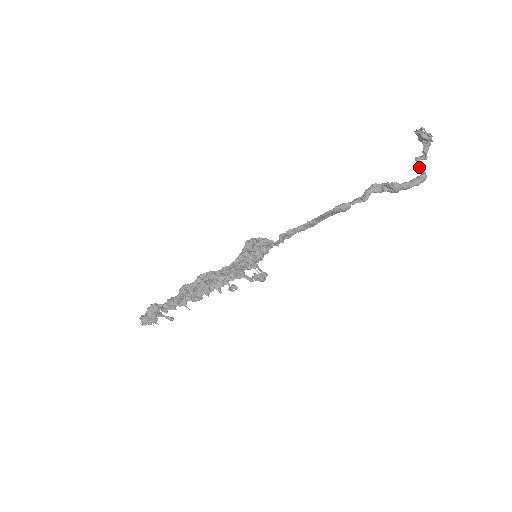
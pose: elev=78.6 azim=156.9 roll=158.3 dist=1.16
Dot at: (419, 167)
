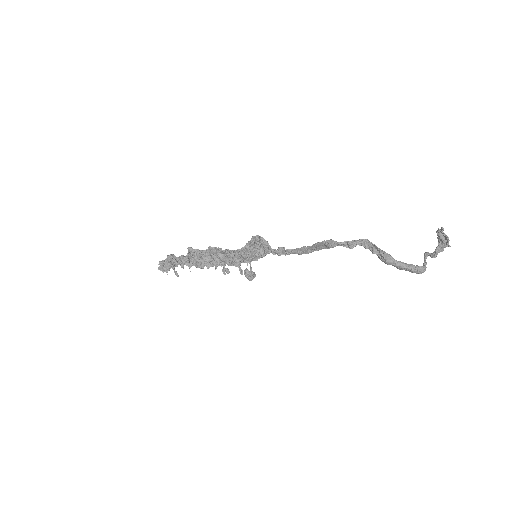
Dot at: (424, 260)
